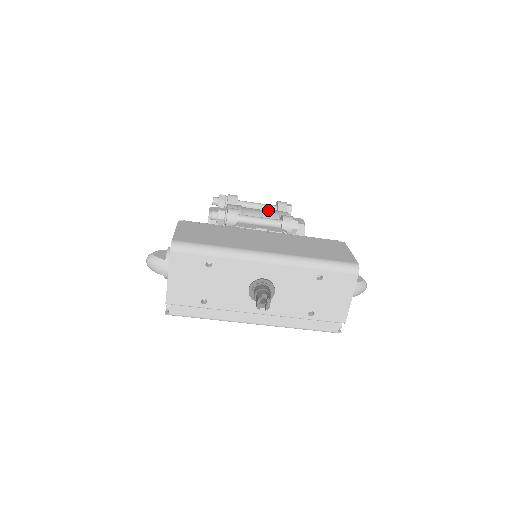
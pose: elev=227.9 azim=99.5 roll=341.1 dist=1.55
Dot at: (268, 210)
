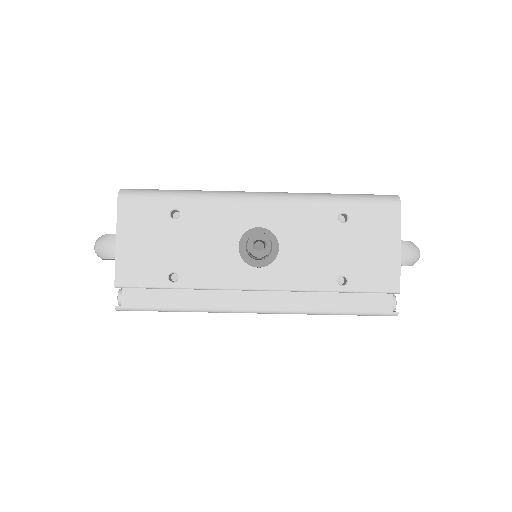
Dot at: occluded
